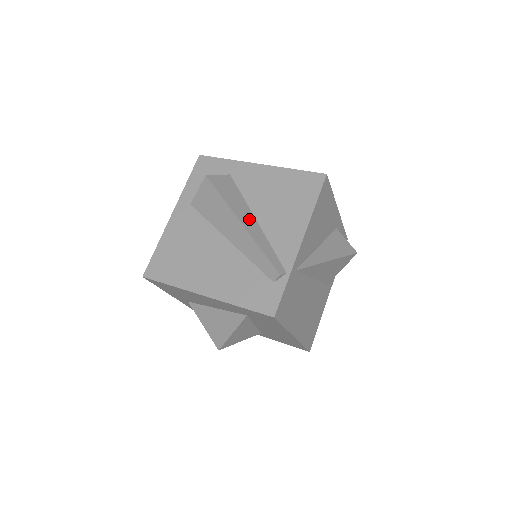
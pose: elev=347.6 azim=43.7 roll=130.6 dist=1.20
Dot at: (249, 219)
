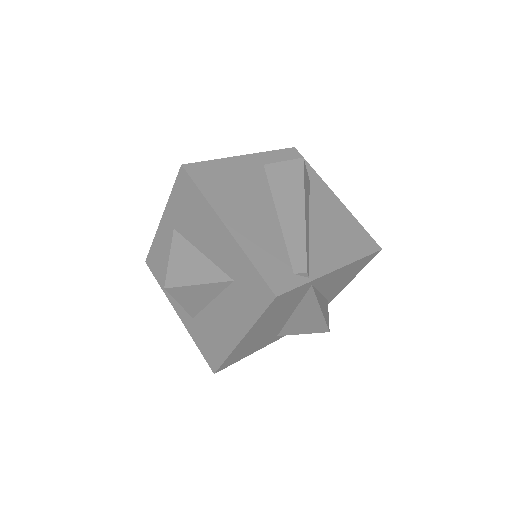
Dot at: (308, 216)
